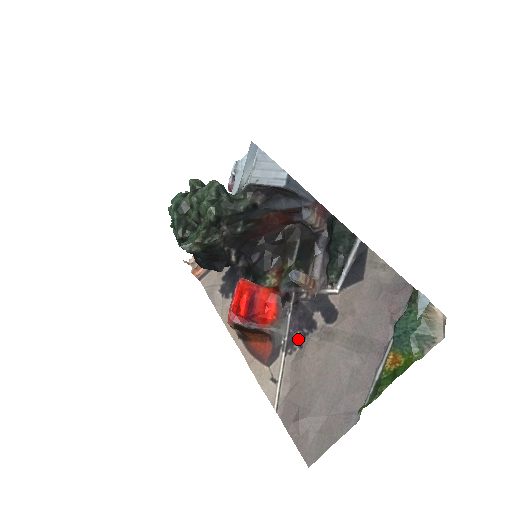
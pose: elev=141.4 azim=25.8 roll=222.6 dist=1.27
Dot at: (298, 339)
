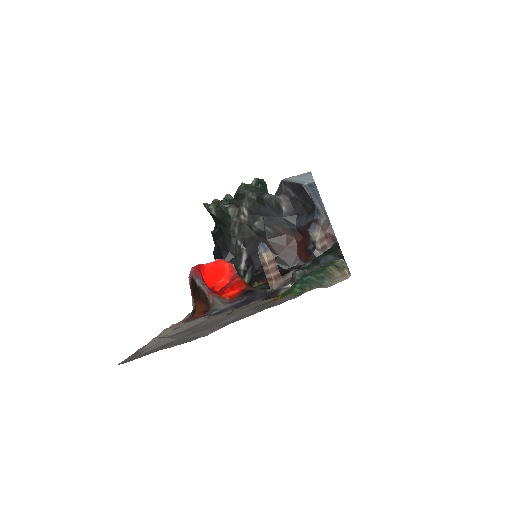
Dot at: occluded
